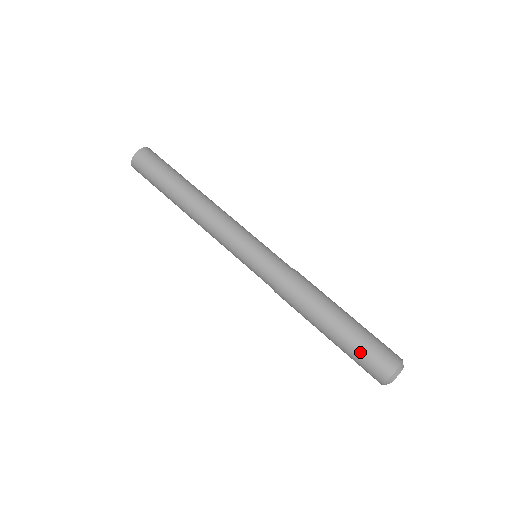
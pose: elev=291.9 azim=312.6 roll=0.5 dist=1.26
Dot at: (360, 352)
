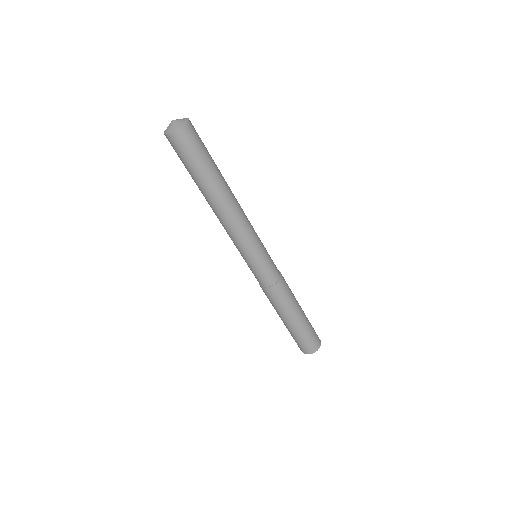
Dot at: (293, 337)
